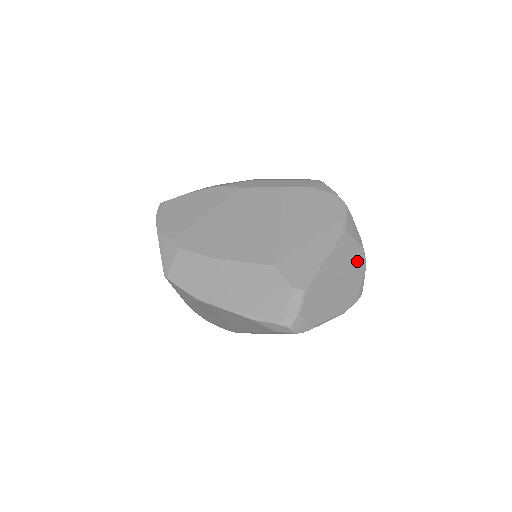
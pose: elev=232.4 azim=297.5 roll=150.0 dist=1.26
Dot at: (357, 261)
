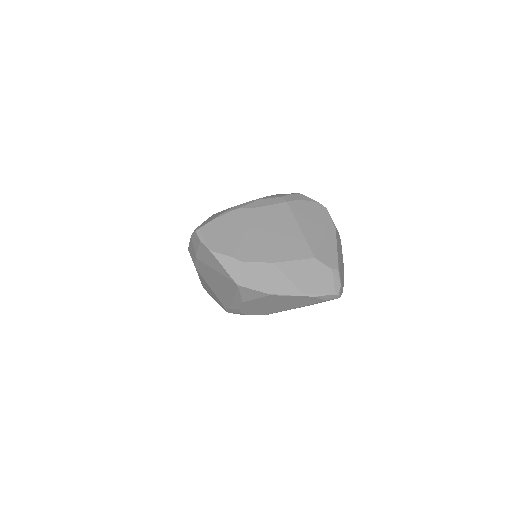
Dot at: (340, 244)
